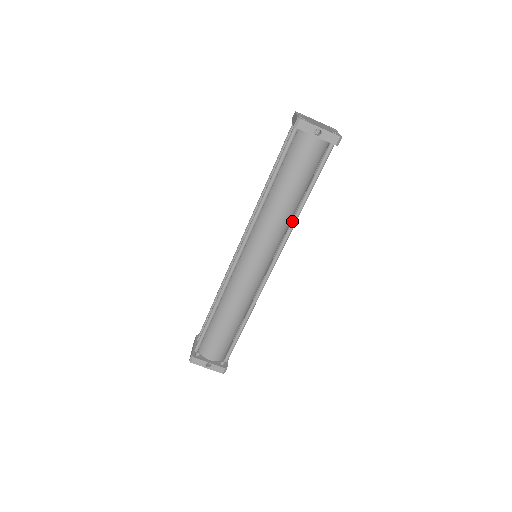
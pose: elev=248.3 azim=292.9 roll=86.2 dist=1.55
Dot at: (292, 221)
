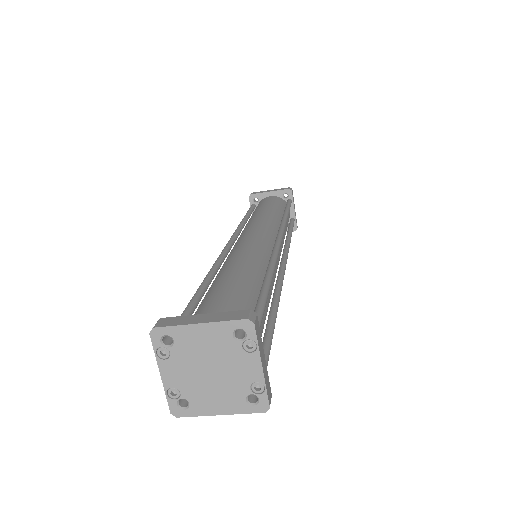
Dot at: occluded
